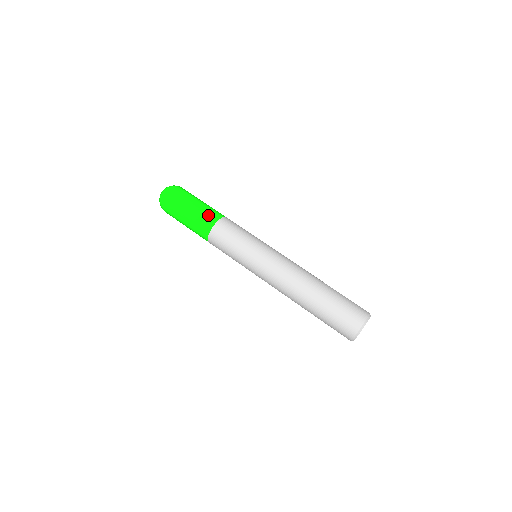
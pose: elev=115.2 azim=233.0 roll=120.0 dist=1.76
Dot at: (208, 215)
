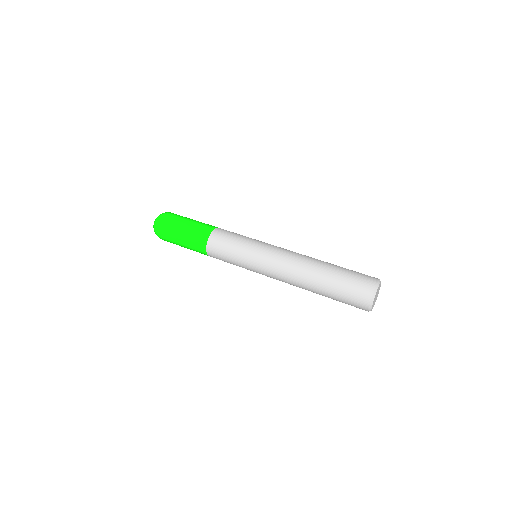
Dot at: (201, 229)
